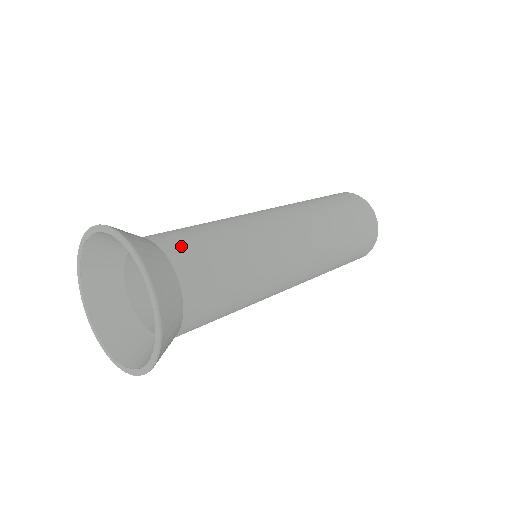
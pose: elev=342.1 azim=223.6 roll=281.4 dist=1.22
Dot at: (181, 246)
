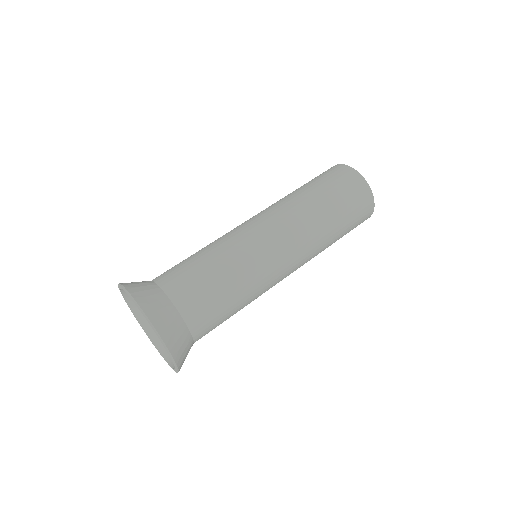
Dot at: (206, 330)
